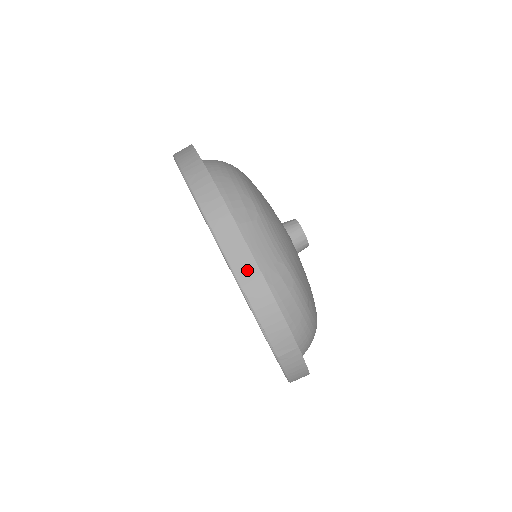
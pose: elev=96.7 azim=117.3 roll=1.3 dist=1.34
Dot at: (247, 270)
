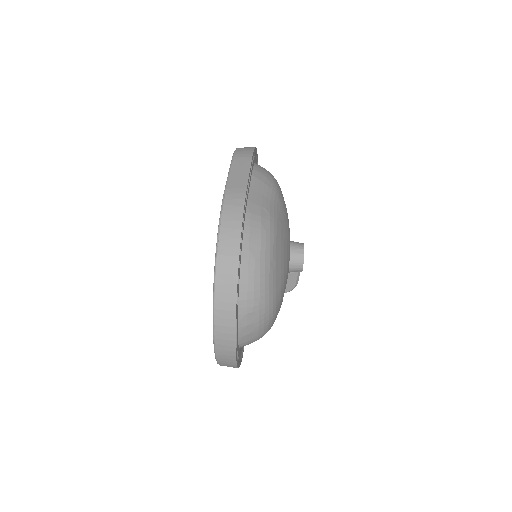
Dot at: (238, 183)
